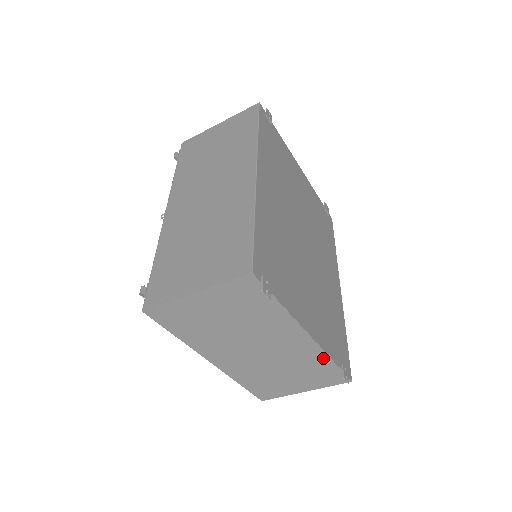
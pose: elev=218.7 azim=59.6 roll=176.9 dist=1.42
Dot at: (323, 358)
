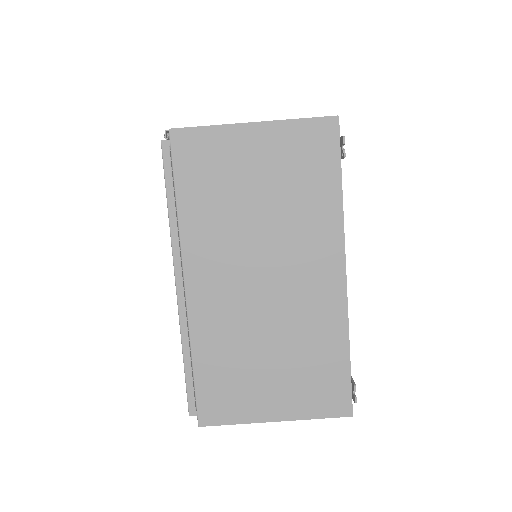
Dot at: (339, 335)
